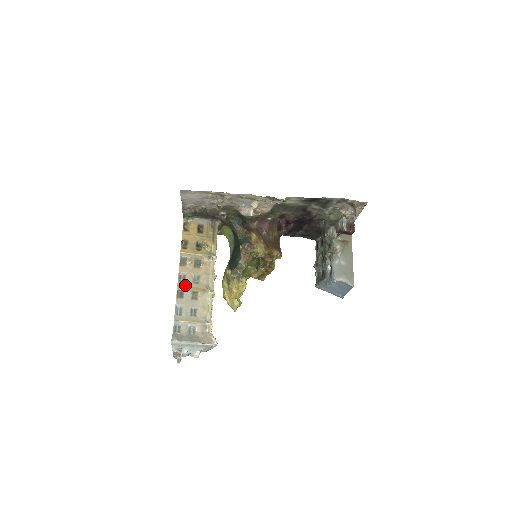
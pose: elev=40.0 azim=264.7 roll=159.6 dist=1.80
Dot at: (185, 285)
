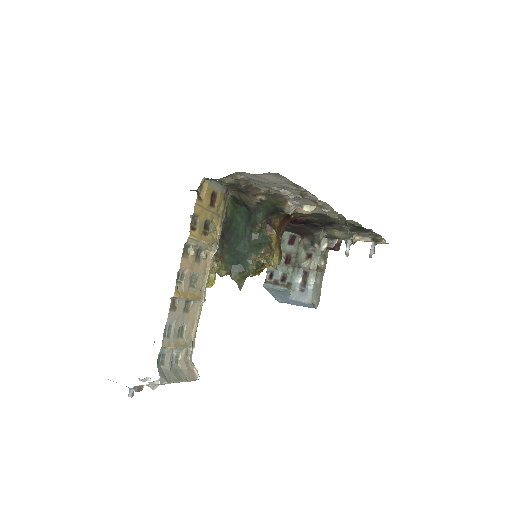
Dot at: (182, 290)
